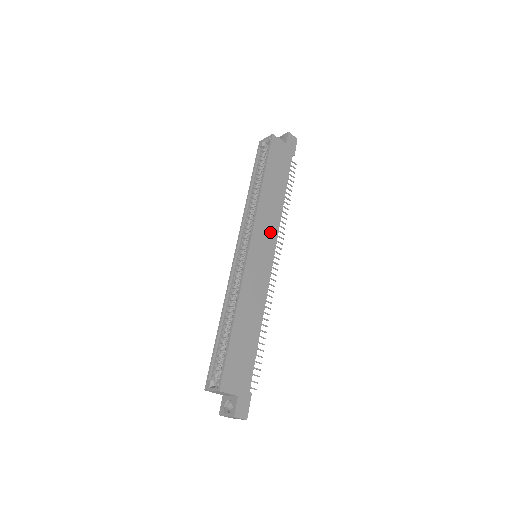
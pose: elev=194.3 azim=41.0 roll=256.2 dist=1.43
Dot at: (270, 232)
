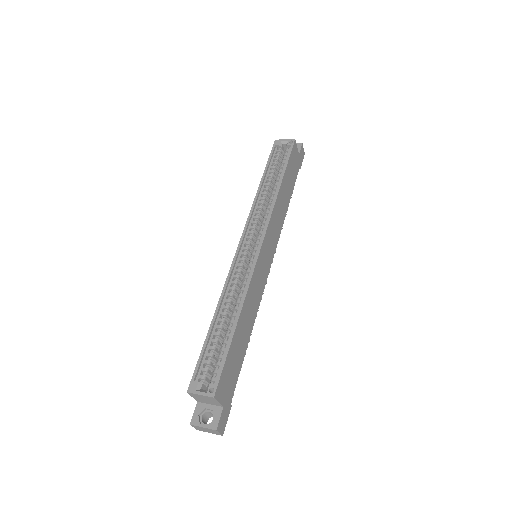
Dot at: (275, 236)
